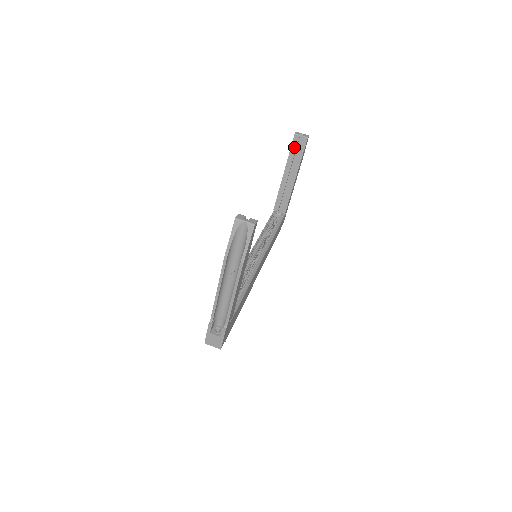
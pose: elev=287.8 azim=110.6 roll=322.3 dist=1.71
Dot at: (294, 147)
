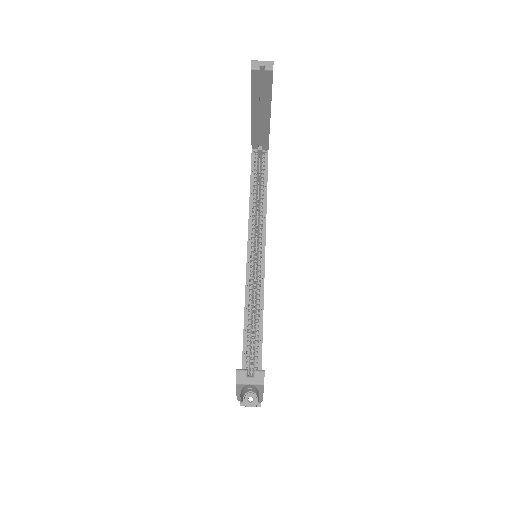
Dot at: (256, 84)
